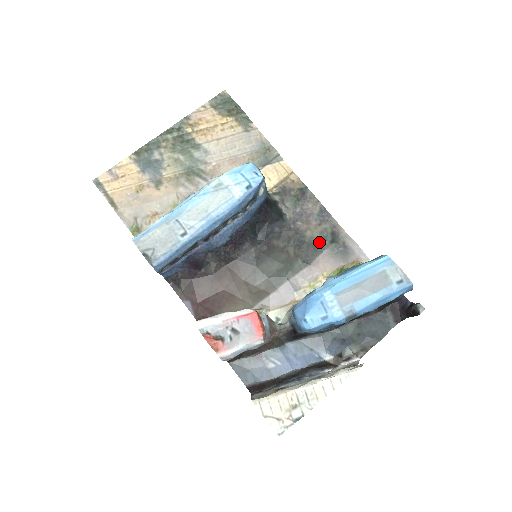
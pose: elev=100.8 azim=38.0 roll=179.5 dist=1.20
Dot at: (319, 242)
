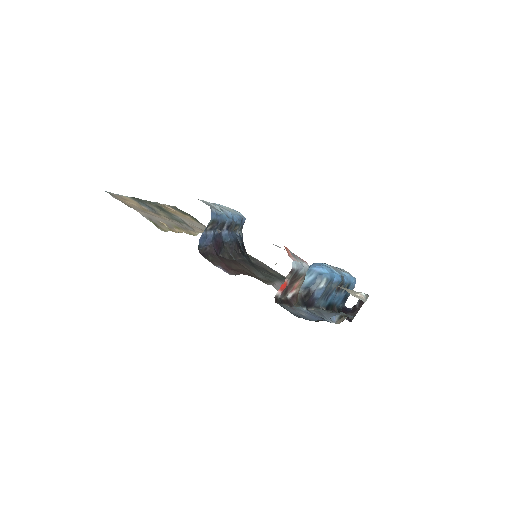
Dot at: (279, 277)
